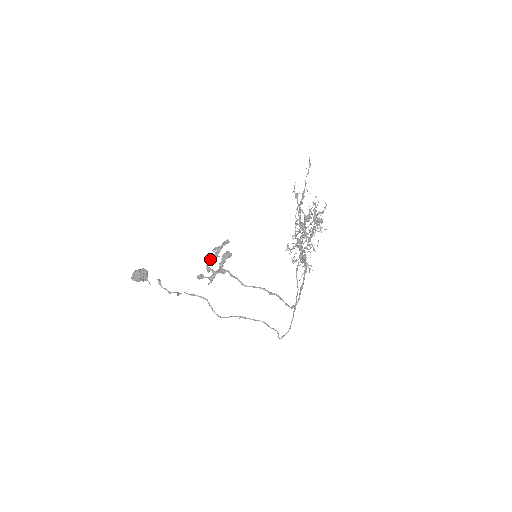
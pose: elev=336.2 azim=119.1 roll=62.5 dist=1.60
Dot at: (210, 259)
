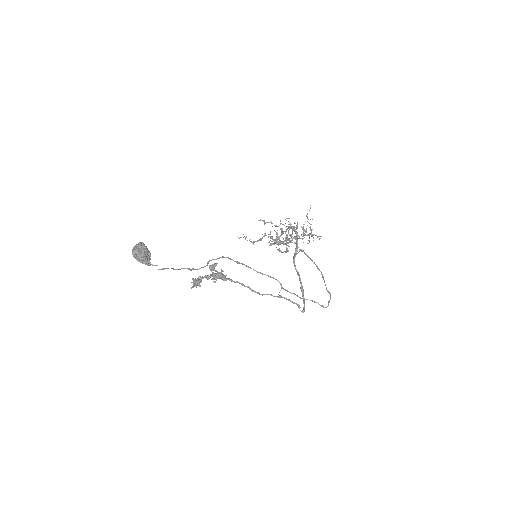
Dot at: (194, 284)
